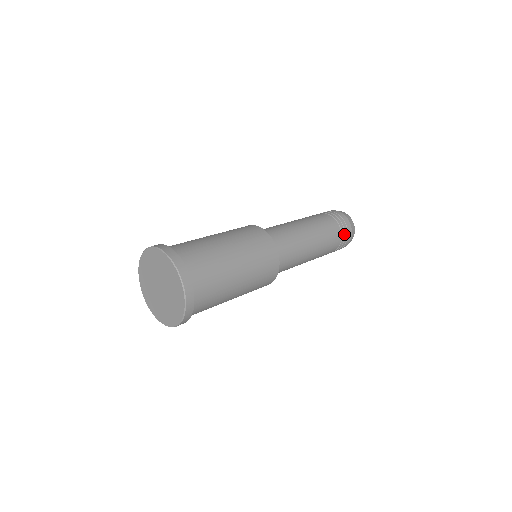
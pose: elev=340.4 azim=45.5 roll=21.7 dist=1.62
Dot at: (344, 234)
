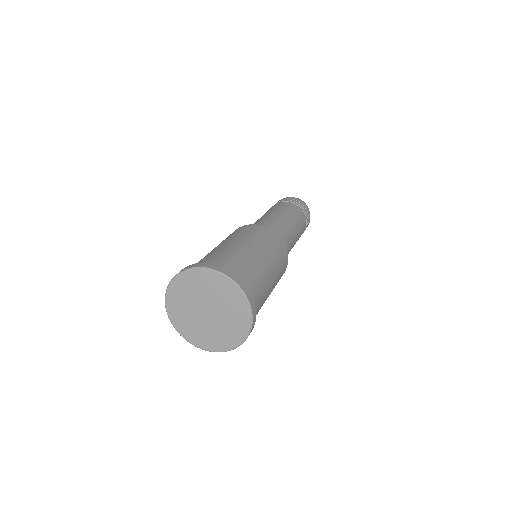
Dot at: (307, 222)
